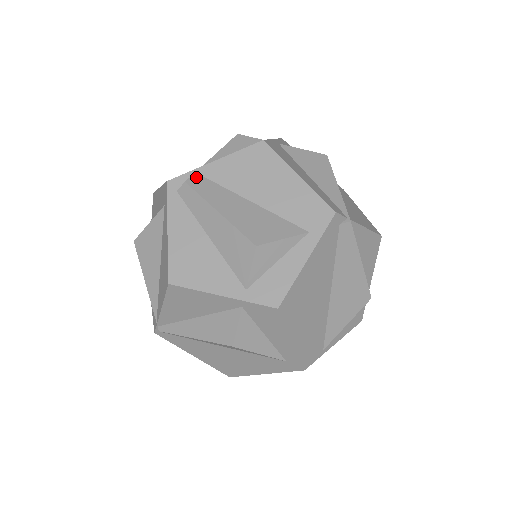
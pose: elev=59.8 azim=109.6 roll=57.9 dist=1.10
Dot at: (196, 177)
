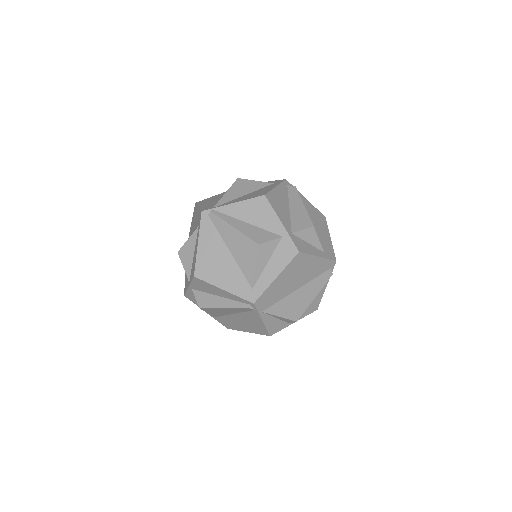
Dot at: (298, 192)
